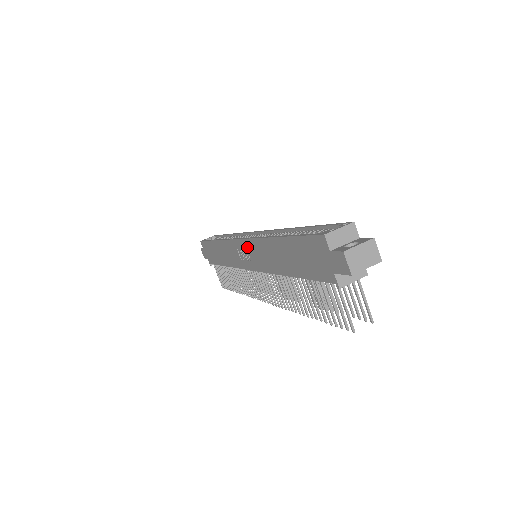
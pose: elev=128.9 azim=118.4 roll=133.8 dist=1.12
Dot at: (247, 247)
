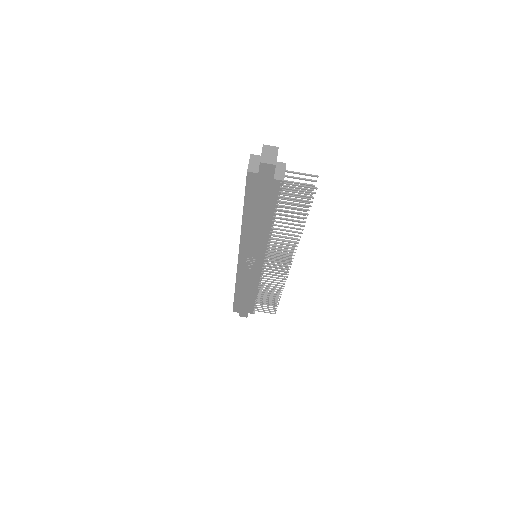
Dot at: (245, 255)
